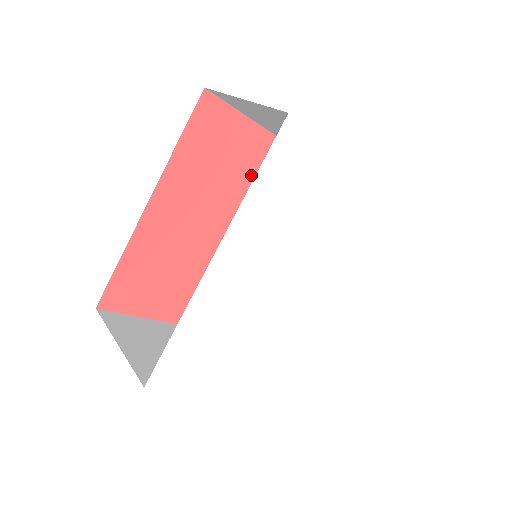
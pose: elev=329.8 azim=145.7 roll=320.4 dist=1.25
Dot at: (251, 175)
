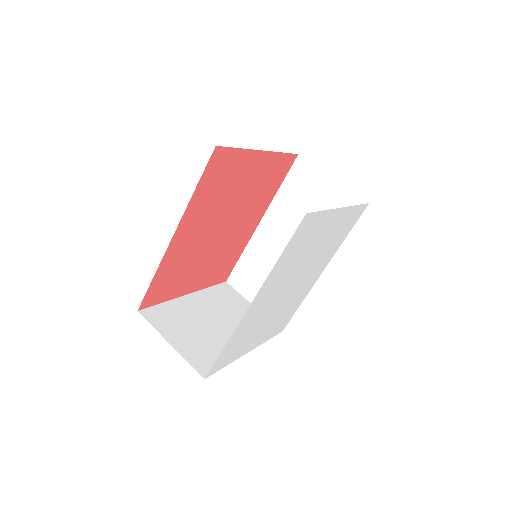
Dot at: (244, 184)
